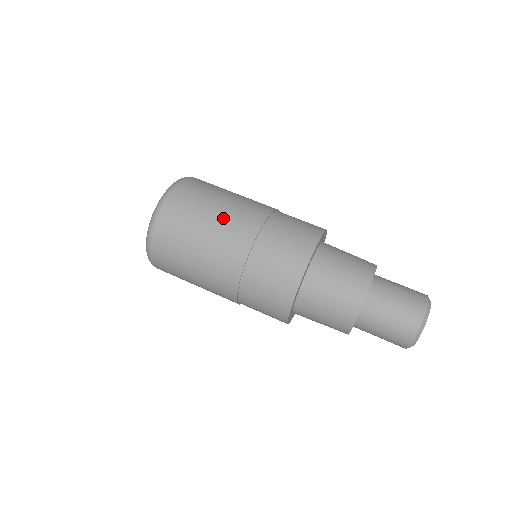
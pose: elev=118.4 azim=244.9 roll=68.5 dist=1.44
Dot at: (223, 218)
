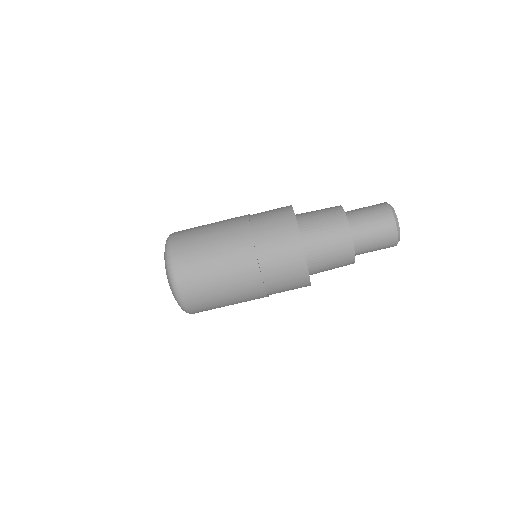
Dot at: (231, 286)
